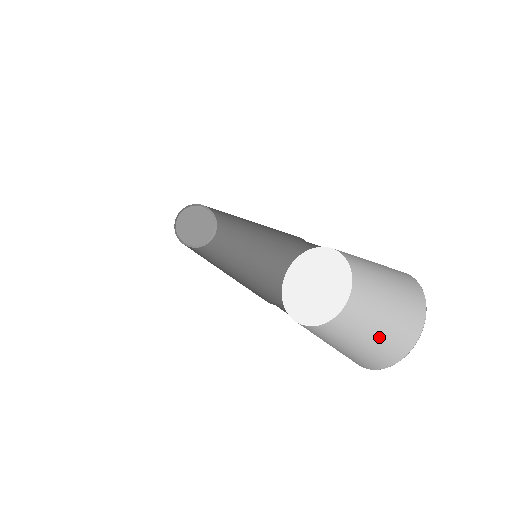
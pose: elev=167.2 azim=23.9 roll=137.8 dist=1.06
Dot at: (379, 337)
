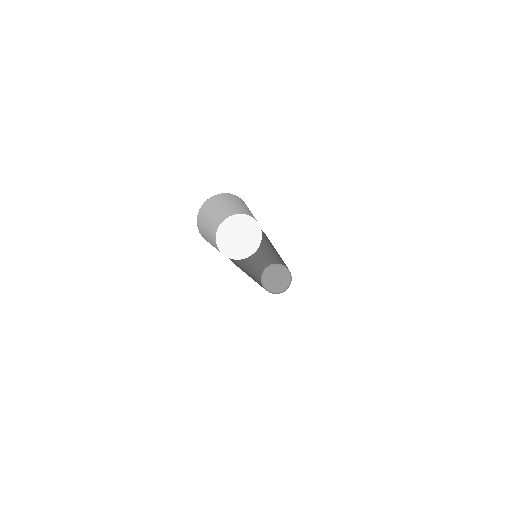
Dot at: occluded
